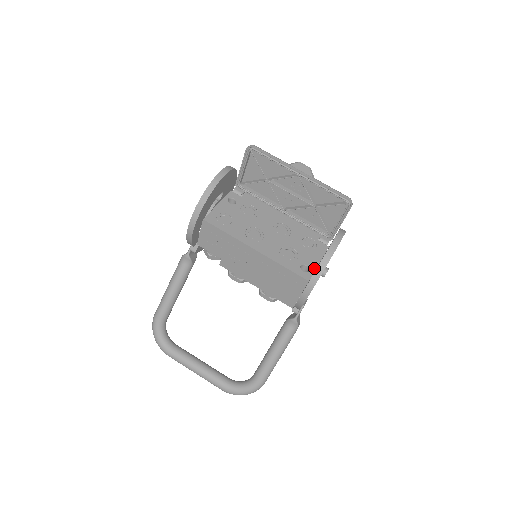
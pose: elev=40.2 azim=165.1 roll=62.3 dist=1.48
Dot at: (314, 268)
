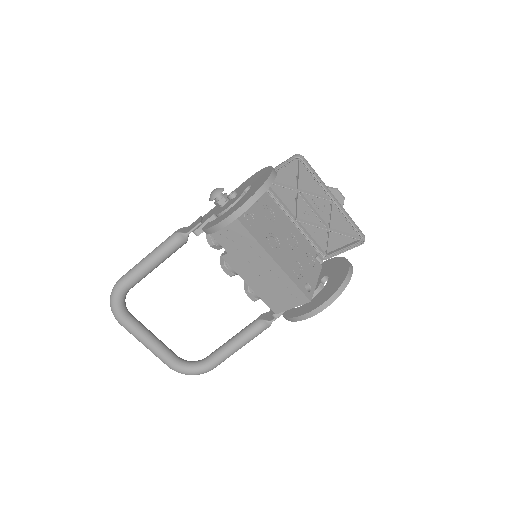
Dot at: (314, 288)
